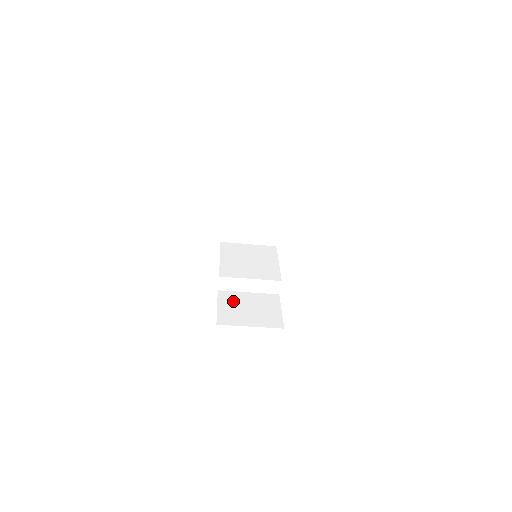
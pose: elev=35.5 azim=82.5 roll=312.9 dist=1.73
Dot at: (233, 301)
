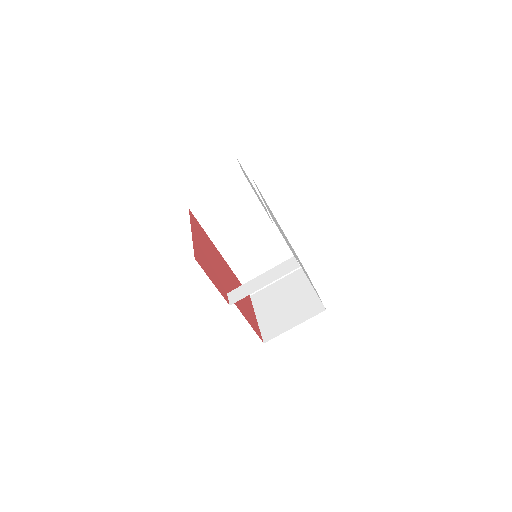
Dot at: occluded
